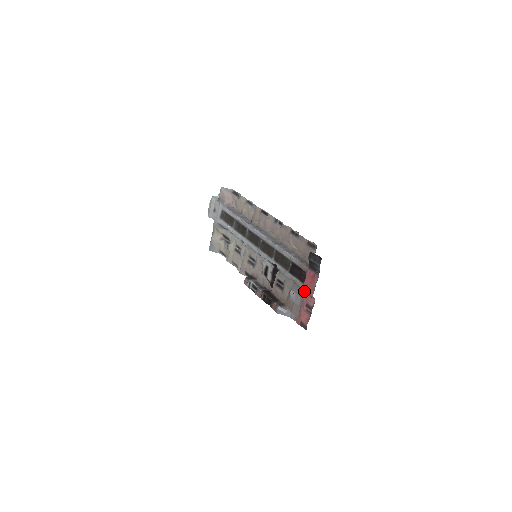
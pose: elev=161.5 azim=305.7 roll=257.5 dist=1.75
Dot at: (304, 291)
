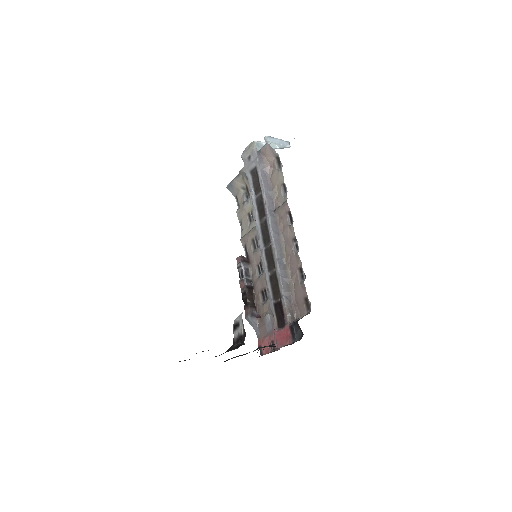
Dot at: (275, 335)
